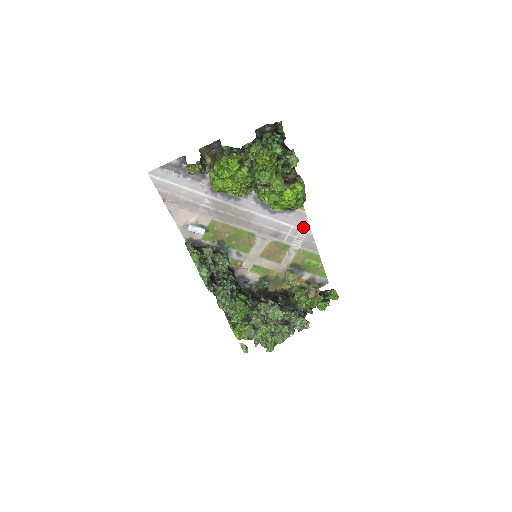
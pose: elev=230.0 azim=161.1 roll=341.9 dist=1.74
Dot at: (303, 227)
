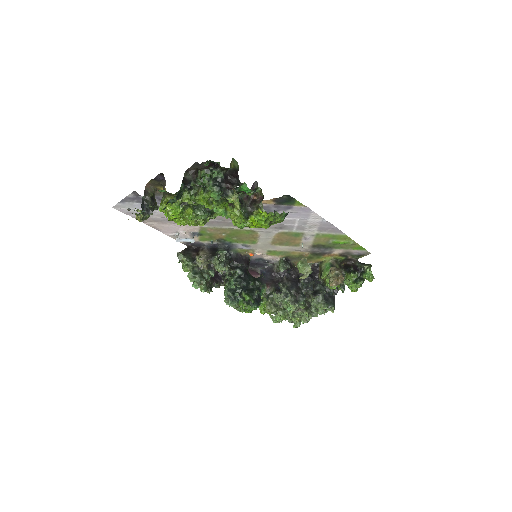
Dot at: (311, 218)
